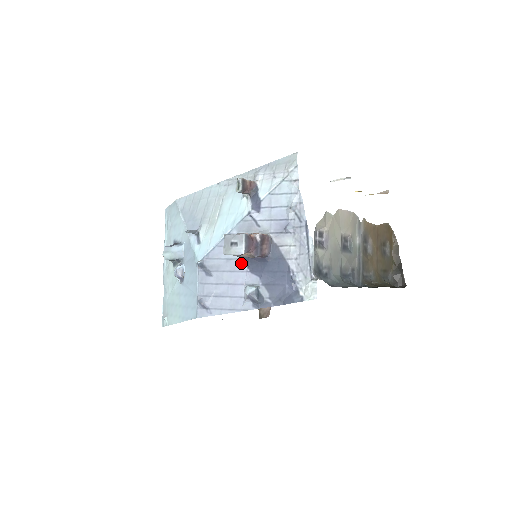
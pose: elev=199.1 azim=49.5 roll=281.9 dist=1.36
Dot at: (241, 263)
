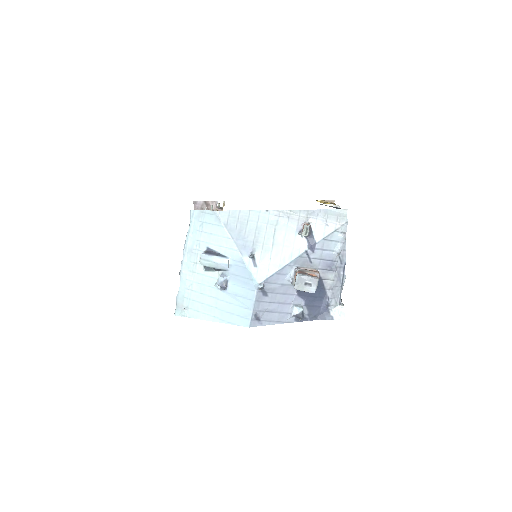
Dot at: (292, 288)
